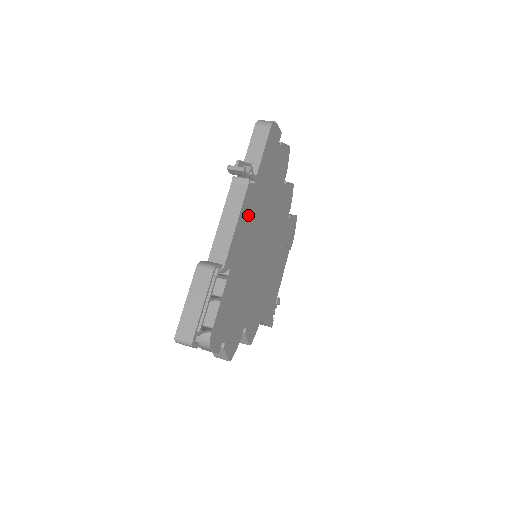
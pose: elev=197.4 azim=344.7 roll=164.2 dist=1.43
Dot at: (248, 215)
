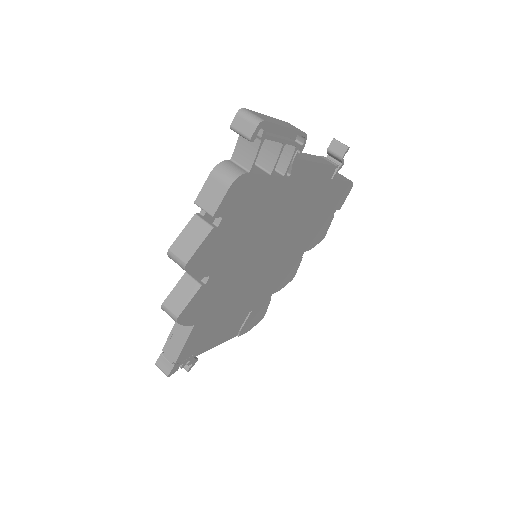
Dot at: (314, 186)
